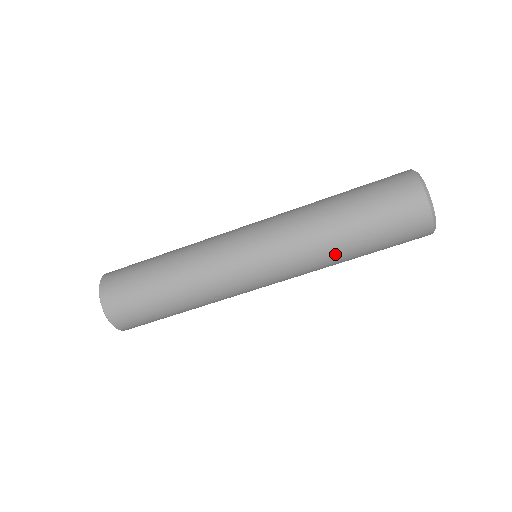
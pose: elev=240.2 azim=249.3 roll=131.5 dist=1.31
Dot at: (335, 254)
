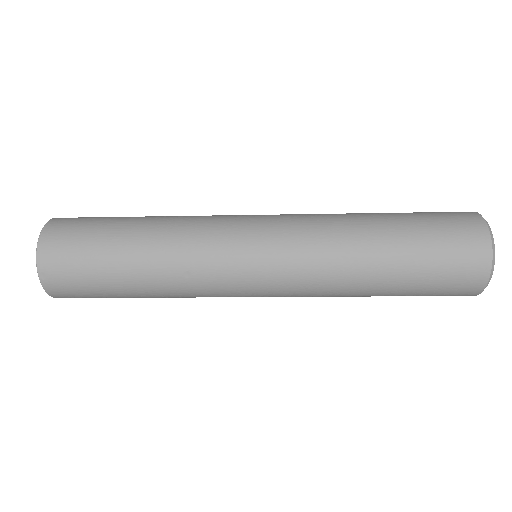
Dot at: occluded
